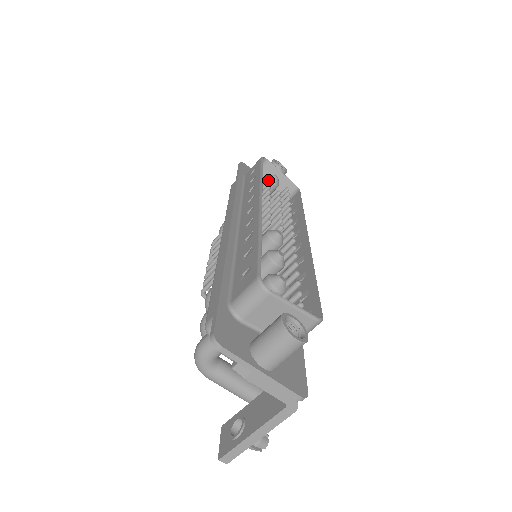
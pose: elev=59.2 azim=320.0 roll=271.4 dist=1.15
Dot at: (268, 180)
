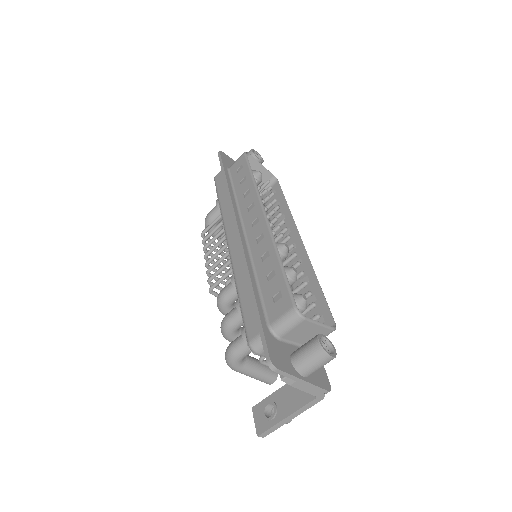
Dot at: (256, 179)
